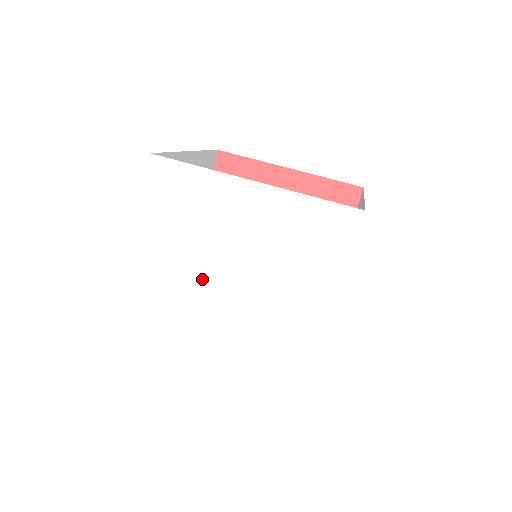
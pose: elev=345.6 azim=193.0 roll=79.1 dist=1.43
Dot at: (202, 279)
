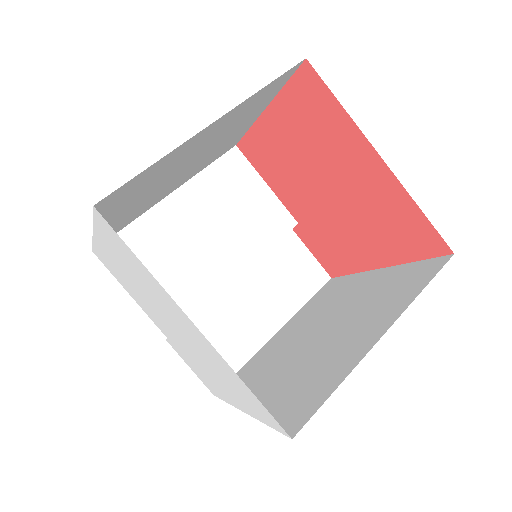
Dot at: (150, 303)
